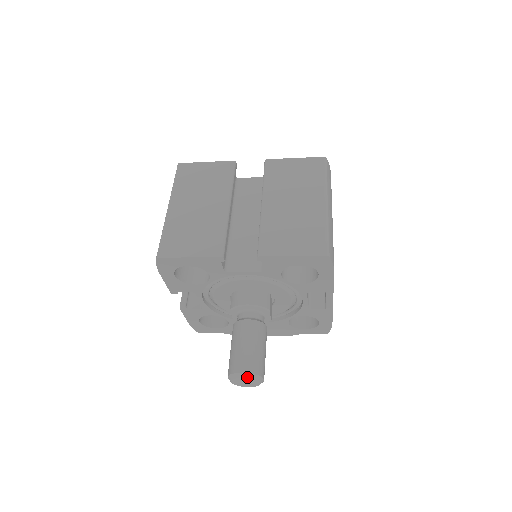
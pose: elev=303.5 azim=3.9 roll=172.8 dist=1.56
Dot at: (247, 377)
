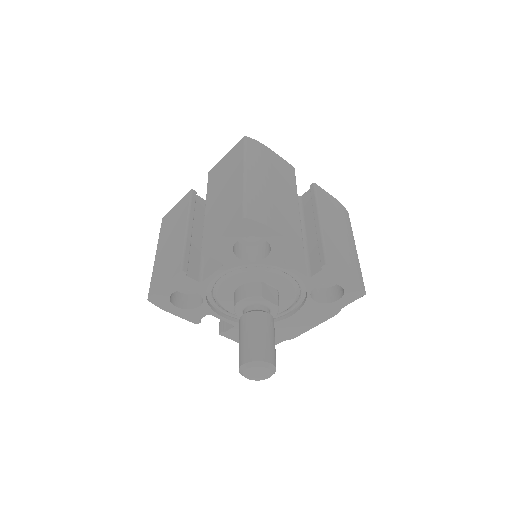
Dot at: (248, 367)
